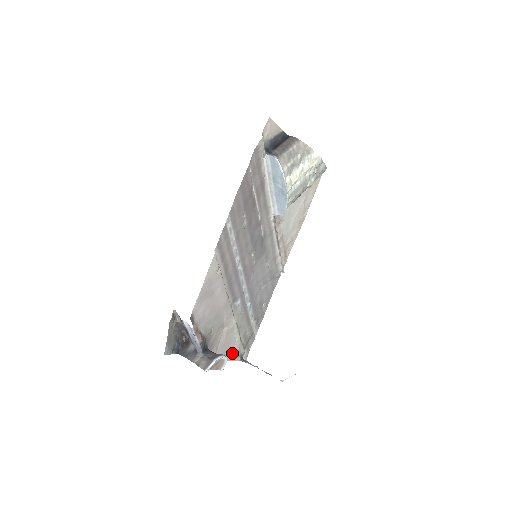
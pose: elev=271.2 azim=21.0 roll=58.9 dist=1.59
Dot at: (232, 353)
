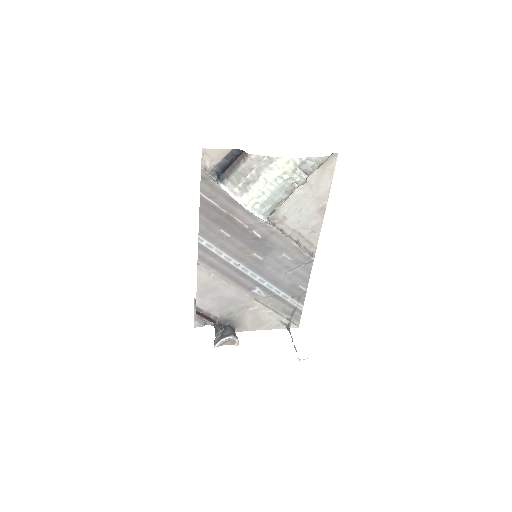
Dot at: (271, 324)
